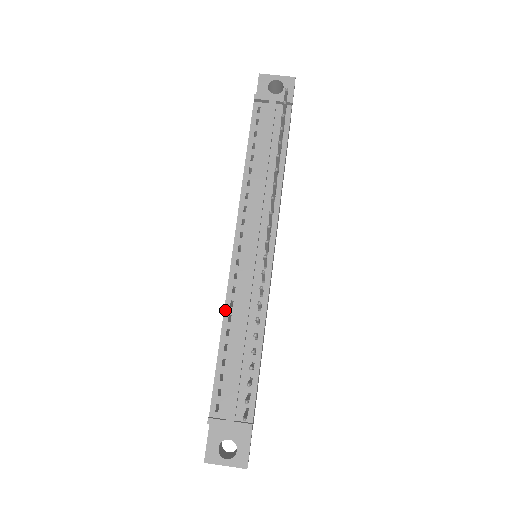
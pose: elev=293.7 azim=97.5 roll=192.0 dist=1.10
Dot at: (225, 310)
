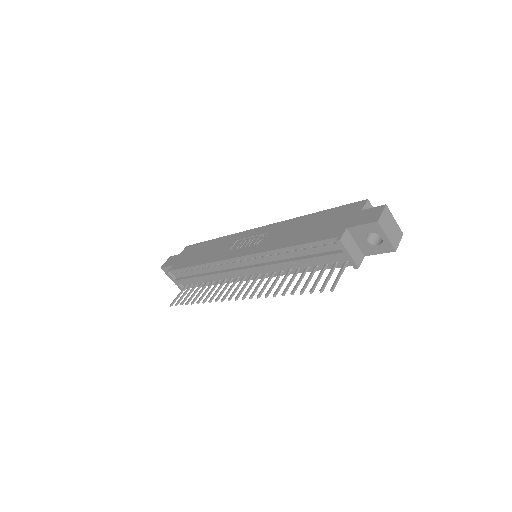
Dot at: (208, 264)
